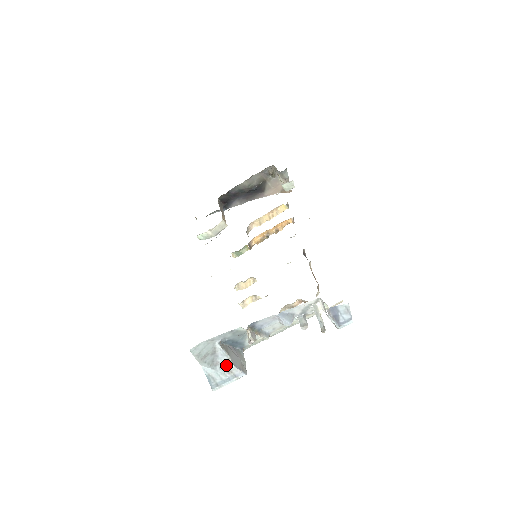
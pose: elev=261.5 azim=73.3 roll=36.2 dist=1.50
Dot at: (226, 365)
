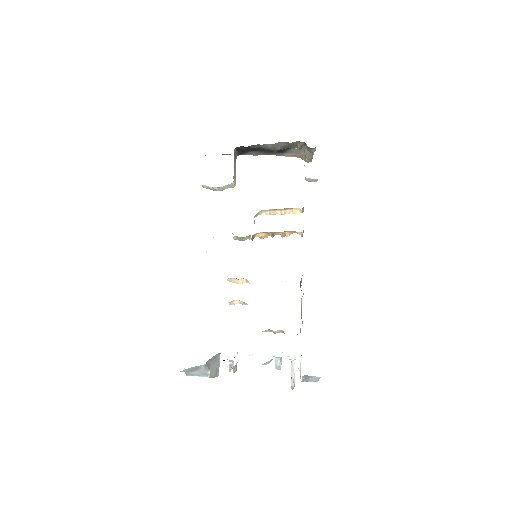
Dot at: (204, 372)
